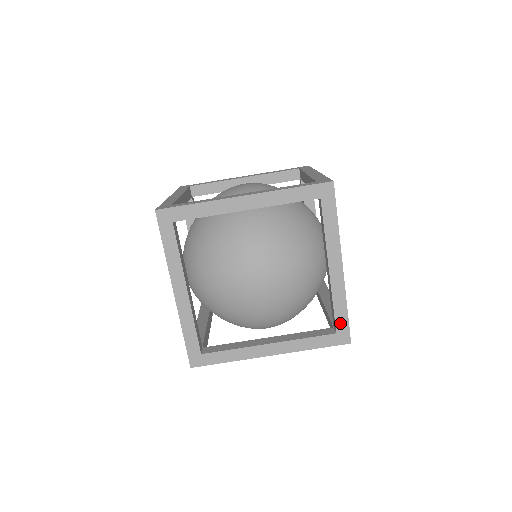
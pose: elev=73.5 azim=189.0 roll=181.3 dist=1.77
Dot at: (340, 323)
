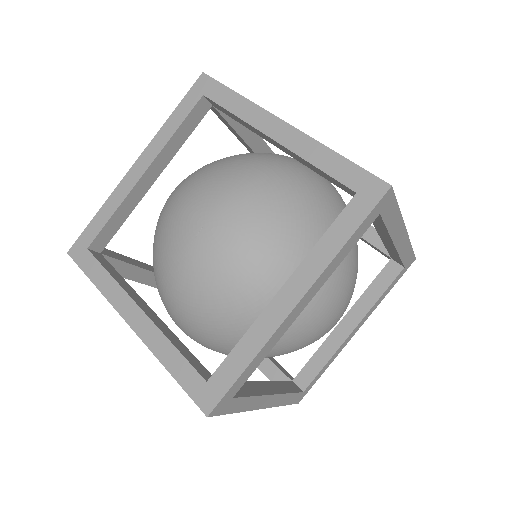
Dot at: (347, 177)
